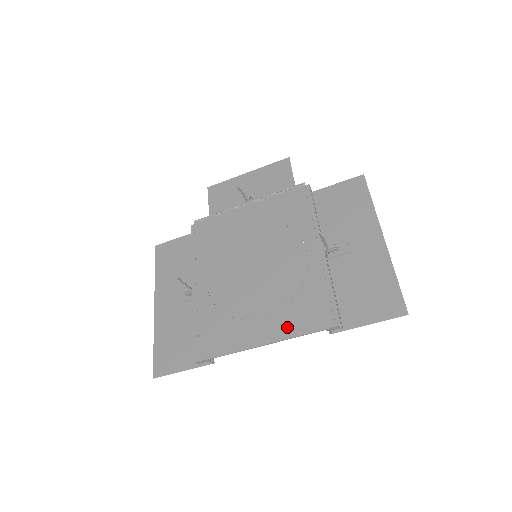
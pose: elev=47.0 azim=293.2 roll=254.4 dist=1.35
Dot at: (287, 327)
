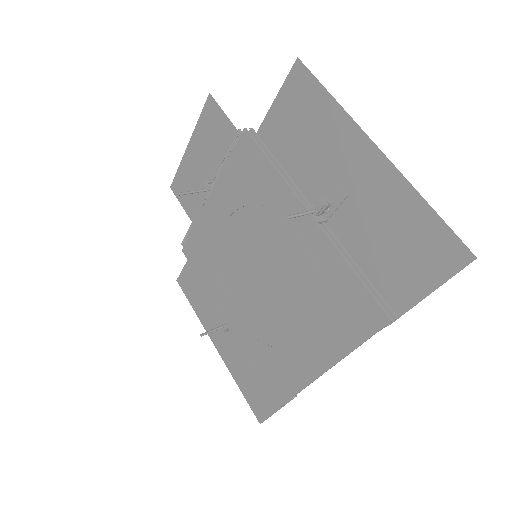
Dot at: (334, 343)
